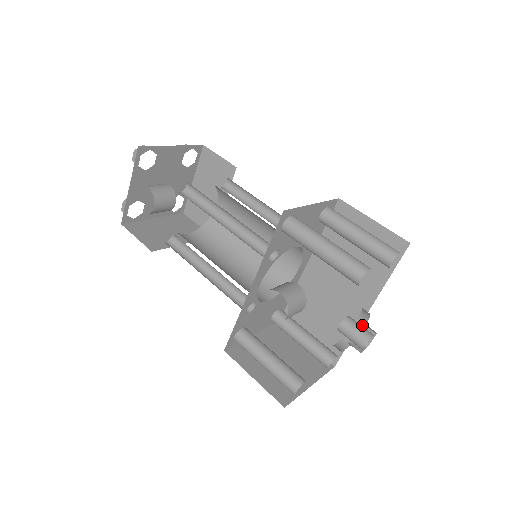
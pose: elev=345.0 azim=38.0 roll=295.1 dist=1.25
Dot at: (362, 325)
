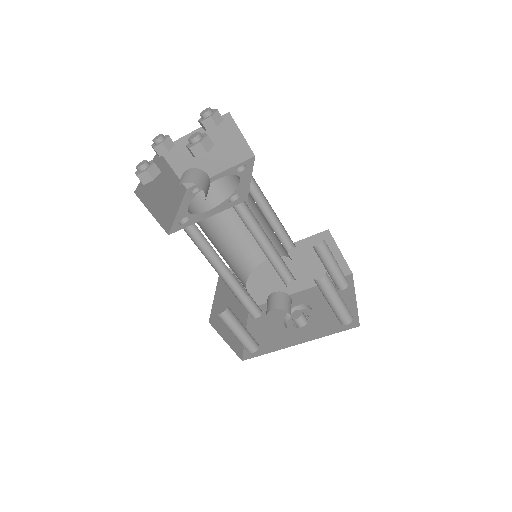
Dot at: (299, 309)
